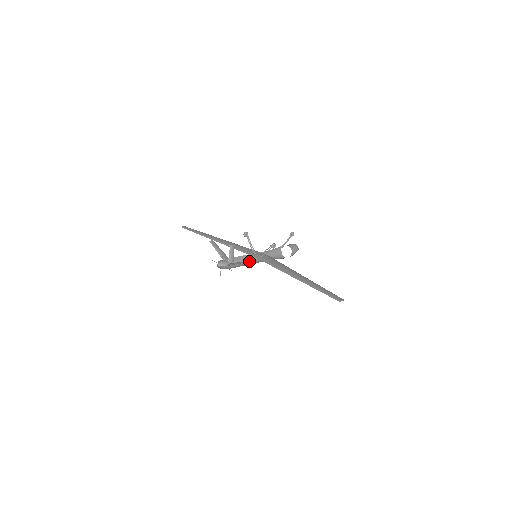
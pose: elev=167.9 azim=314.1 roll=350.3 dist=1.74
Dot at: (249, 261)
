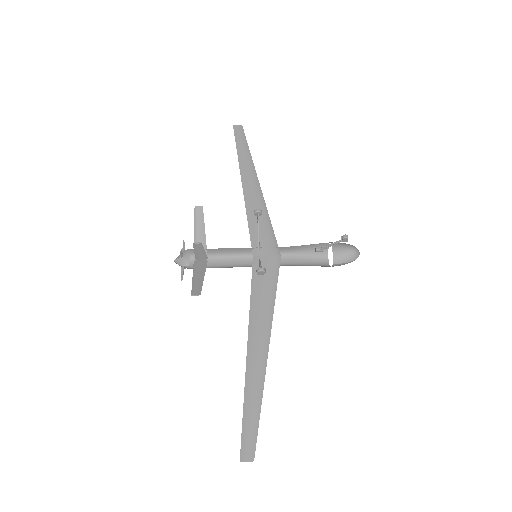
Dot at: (191, 292)
